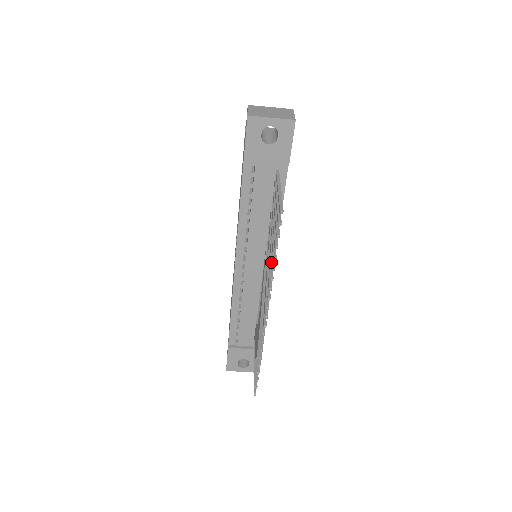
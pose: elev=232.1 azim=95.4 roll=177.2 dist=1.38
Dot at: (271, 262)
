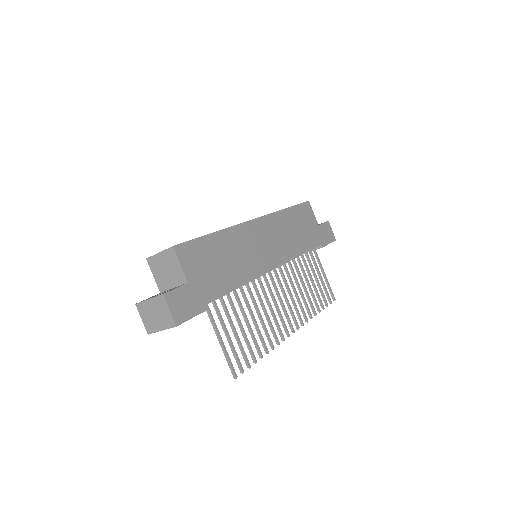
Dot at: occluded
